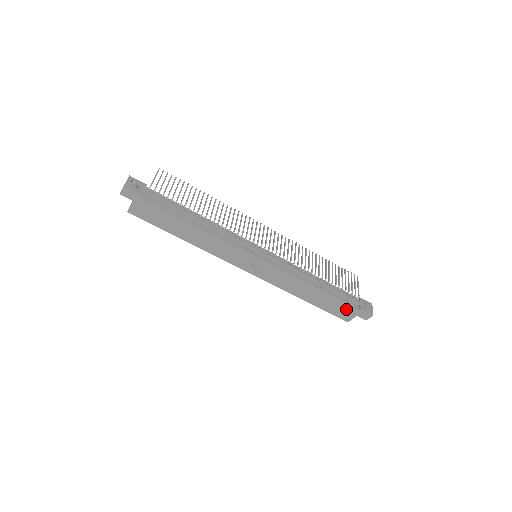
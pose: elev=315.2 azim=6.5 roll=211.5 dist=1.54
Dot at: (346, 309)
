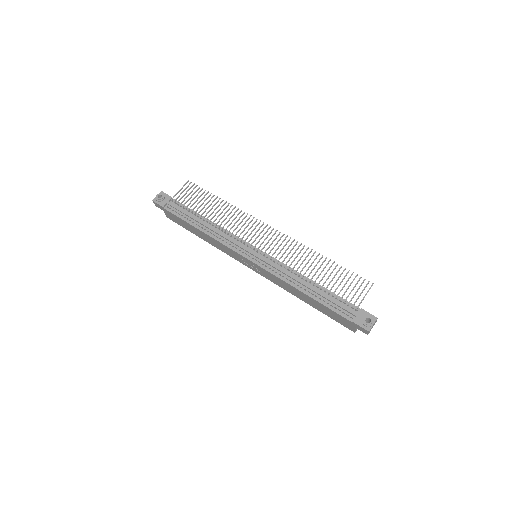
Dot at: (342, 319)
